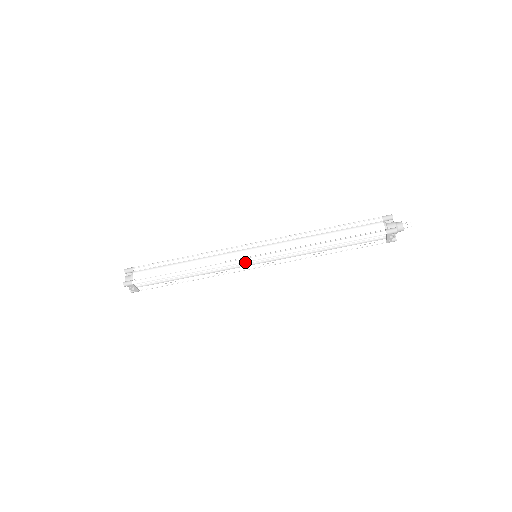
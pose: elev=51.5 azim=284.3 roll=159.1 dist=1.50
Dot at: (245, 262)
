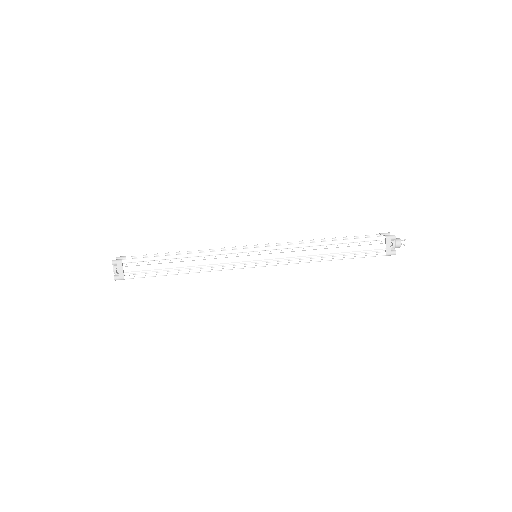
Dot at: (245, 253)
